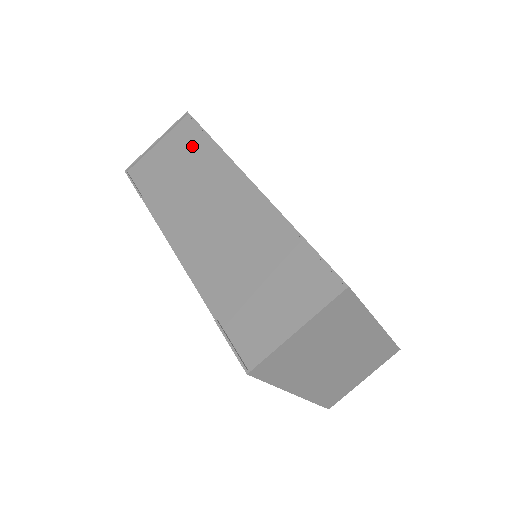
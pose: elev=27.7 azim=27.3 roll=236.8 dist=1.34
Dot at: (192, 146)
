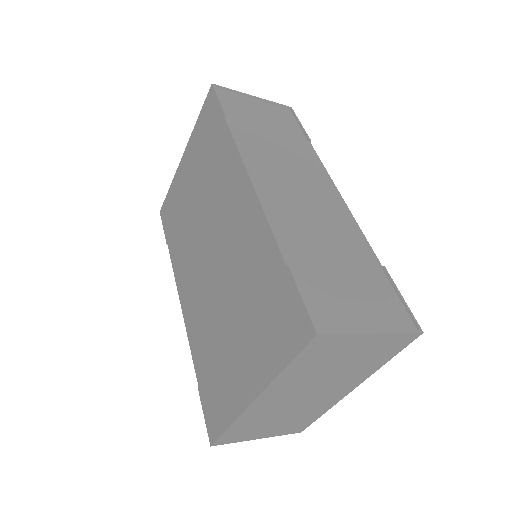
Dot at: (290, 130)
